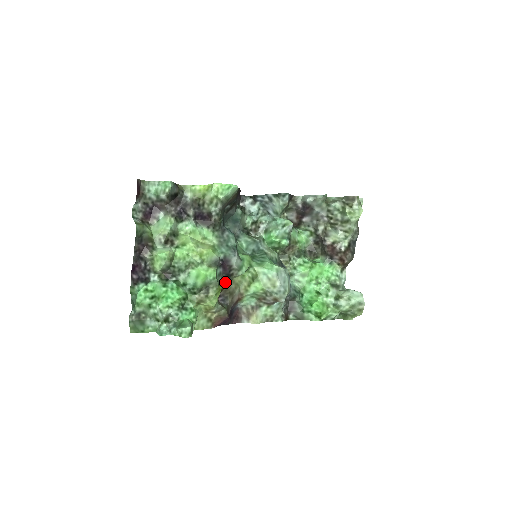
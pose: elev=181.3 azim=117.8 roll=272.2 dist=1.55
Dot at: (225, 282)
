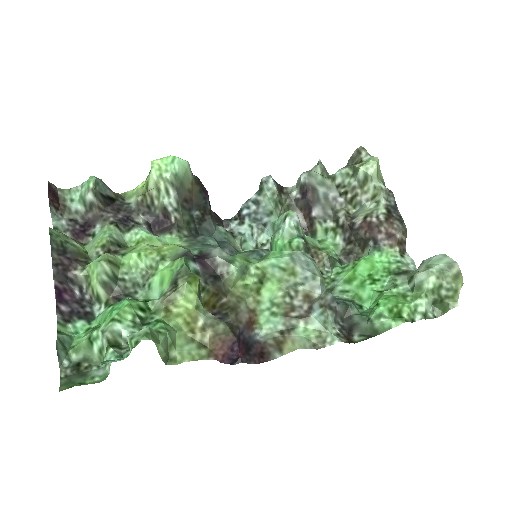
Dot at: (213, 287)
